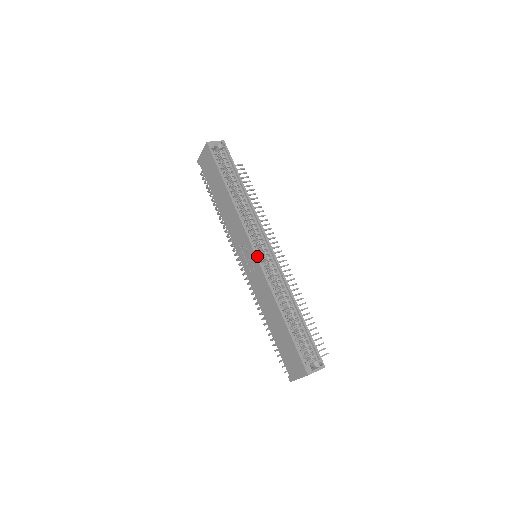
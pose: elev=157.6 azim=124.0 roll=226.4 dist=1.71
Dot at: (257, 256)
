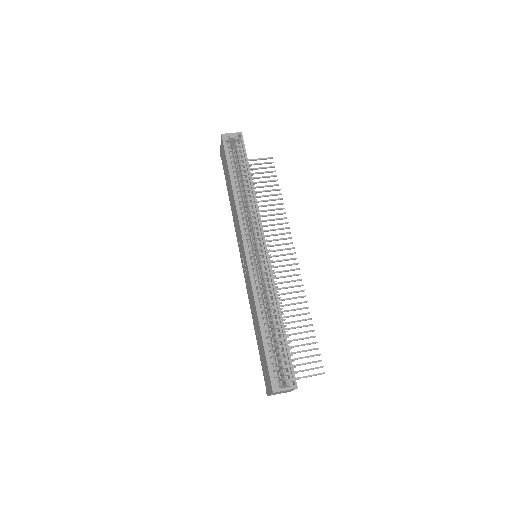
Dot at: (247, 256)
